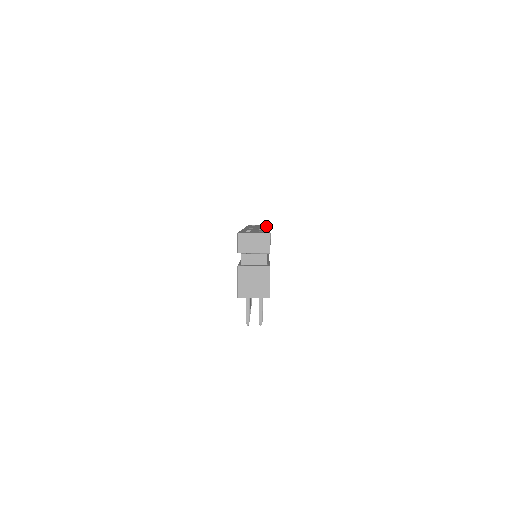
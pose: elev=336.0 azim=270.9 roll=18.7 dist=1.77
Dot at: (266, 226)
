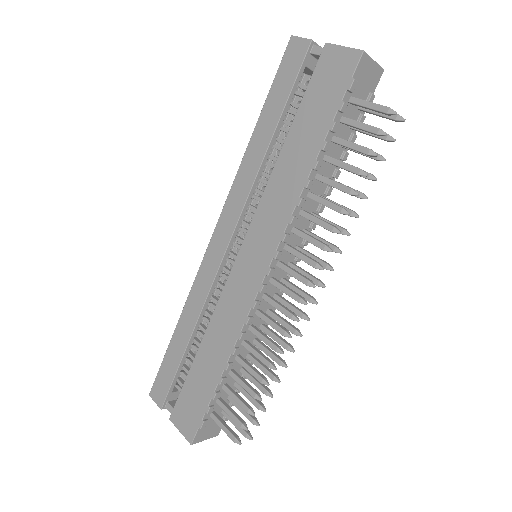
Dot at: occluded
